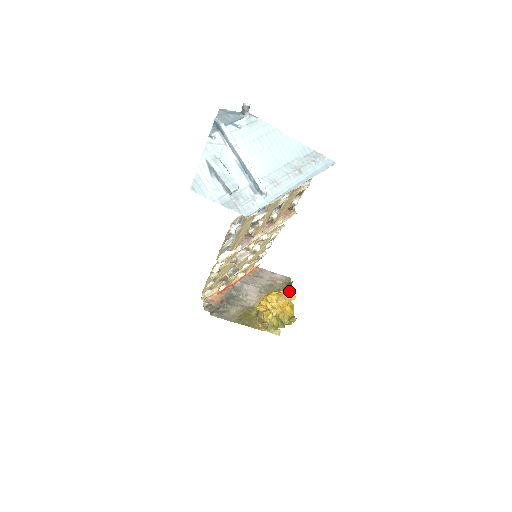
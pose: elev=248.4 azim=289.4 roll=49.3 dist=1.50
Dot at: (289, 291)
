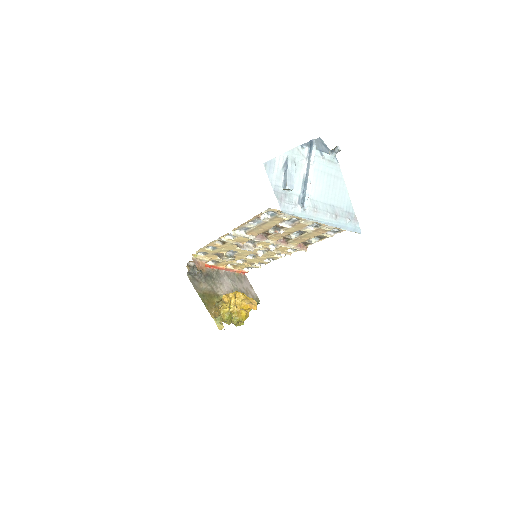
Dot at: occluded
